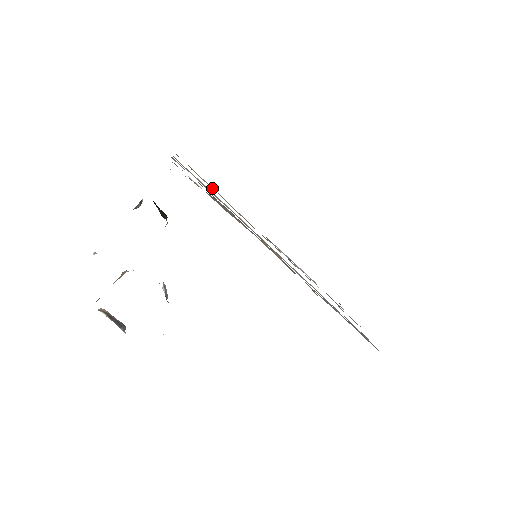
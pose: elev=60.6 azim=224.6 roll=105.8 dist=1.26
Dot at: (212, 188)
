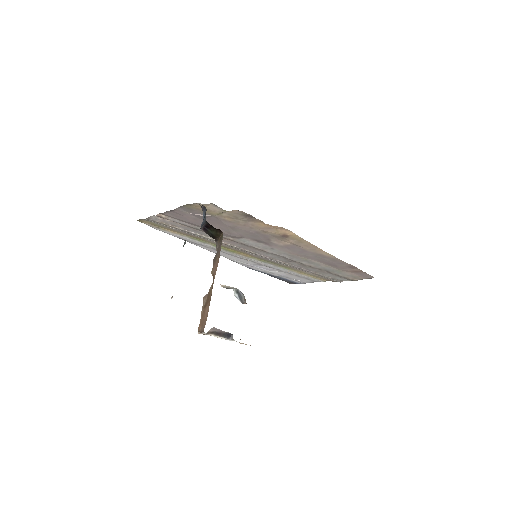
Dot at: (180, 236)
